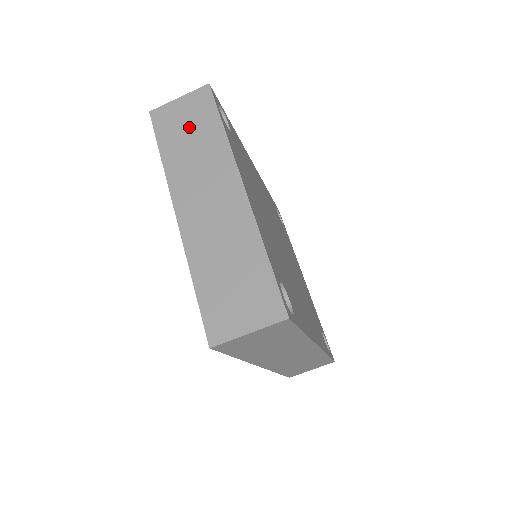
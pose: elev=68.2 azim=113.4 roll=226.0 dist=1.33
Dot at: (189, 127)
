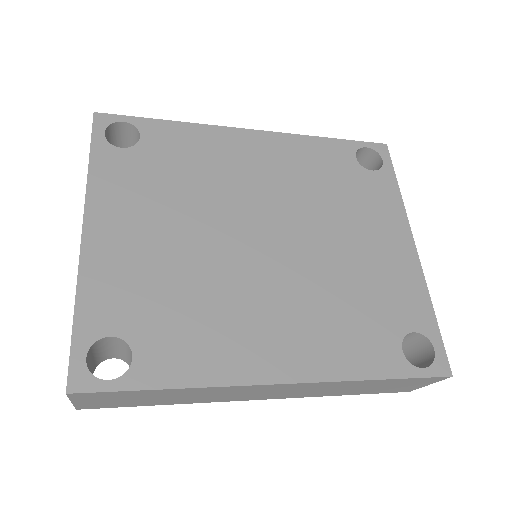
Dot at: occluded
